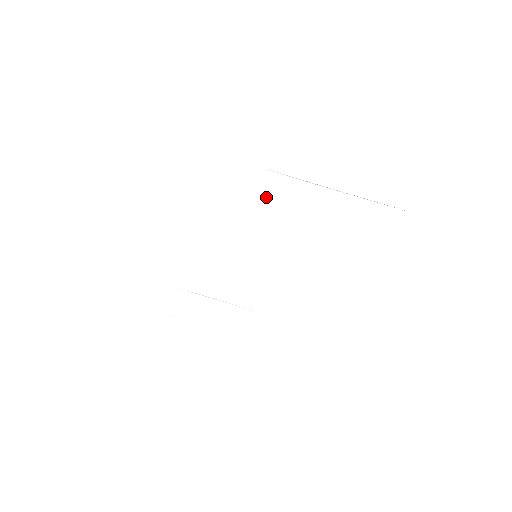
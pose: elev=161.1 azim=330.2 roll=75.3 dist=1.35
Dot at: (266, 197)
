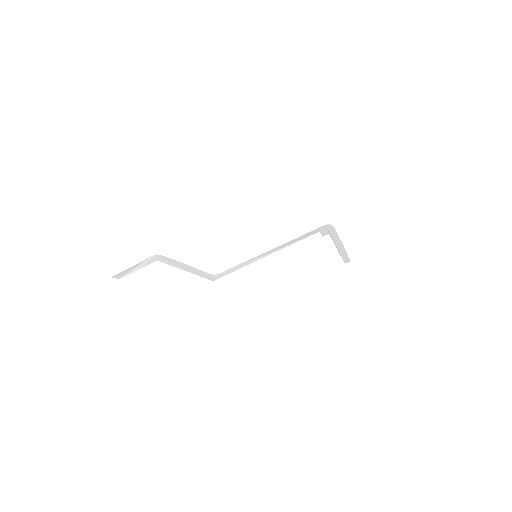
Dot at: (306, 236)
